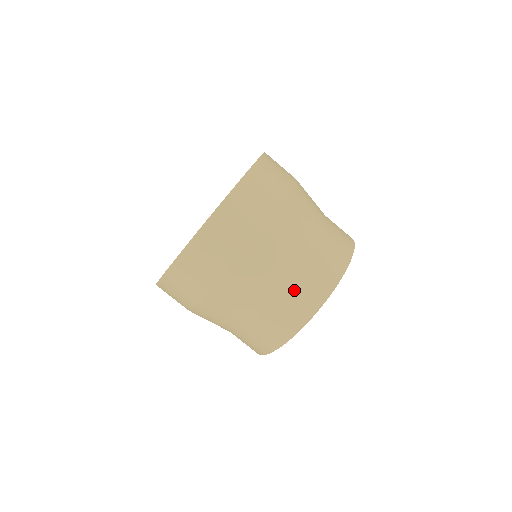
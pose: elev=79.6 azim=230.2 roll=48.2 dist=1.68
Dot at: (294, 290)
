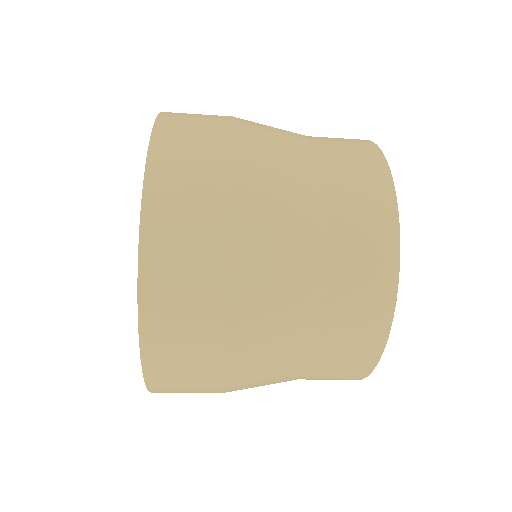
Dot at: occluded
